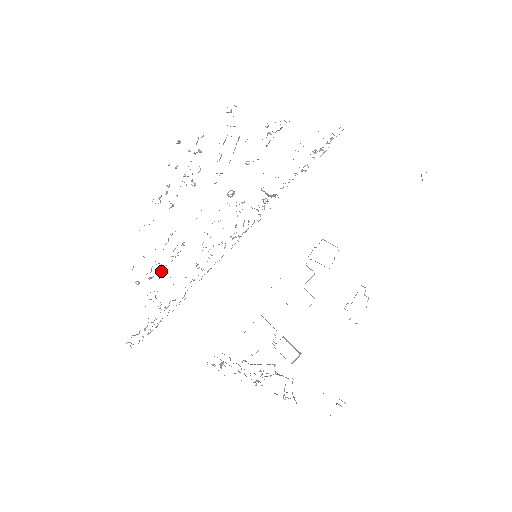
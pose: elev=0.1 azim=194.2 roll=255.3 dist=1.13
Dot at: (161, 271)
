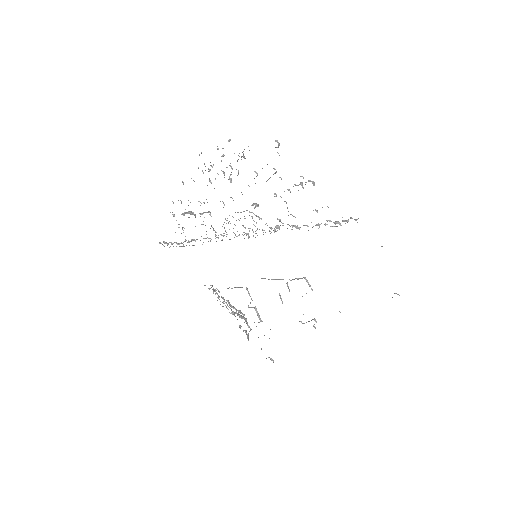
Dot at: occluded
